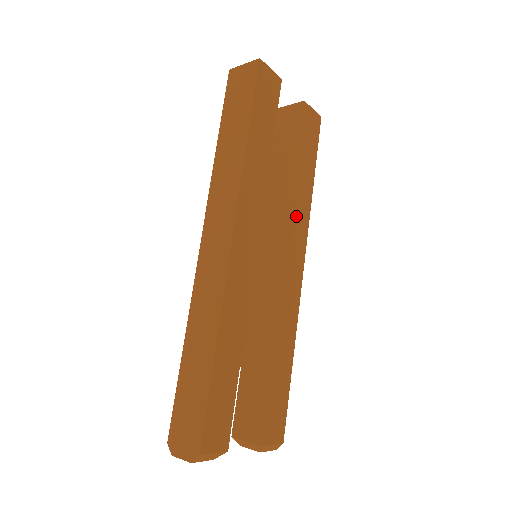
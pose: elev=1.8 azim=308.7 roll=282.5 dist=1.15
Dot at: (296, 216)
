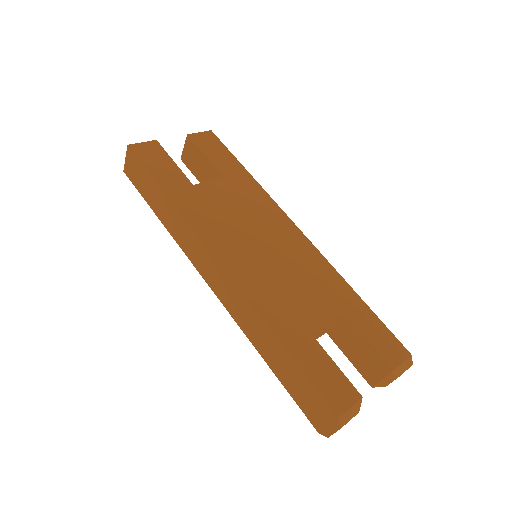
Dot at: (256, 204)
